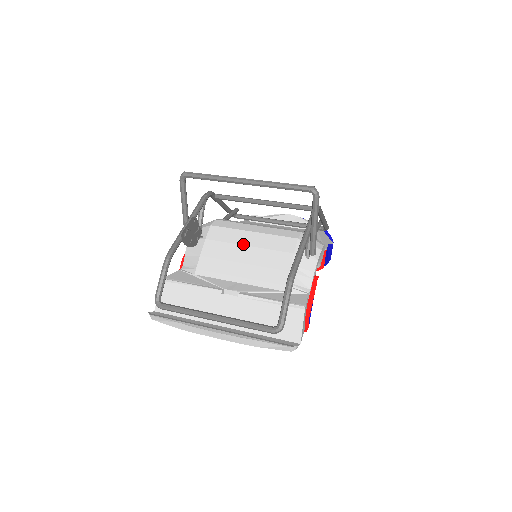
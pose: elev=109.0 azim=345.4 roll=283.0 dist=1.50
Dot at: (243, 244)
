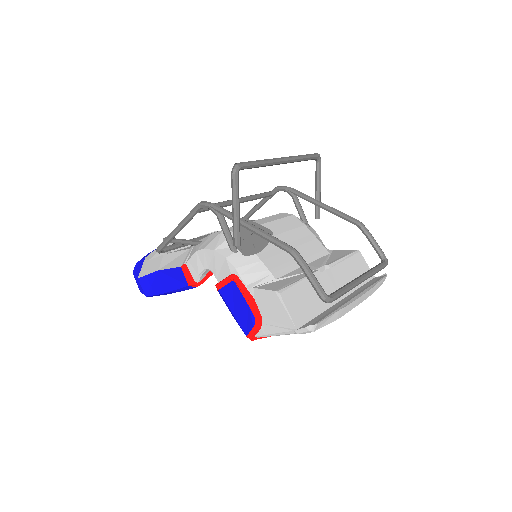
Dot at: (275, 234)
